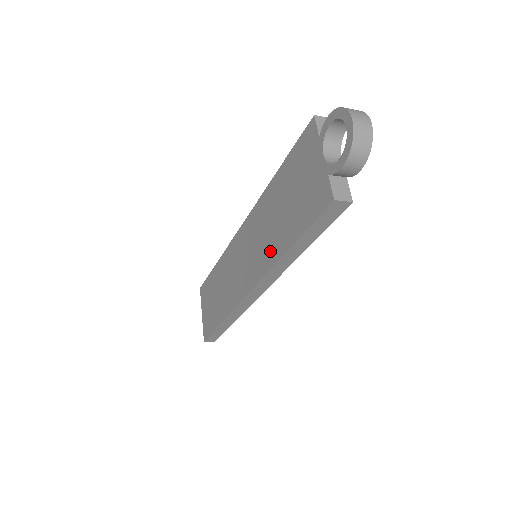
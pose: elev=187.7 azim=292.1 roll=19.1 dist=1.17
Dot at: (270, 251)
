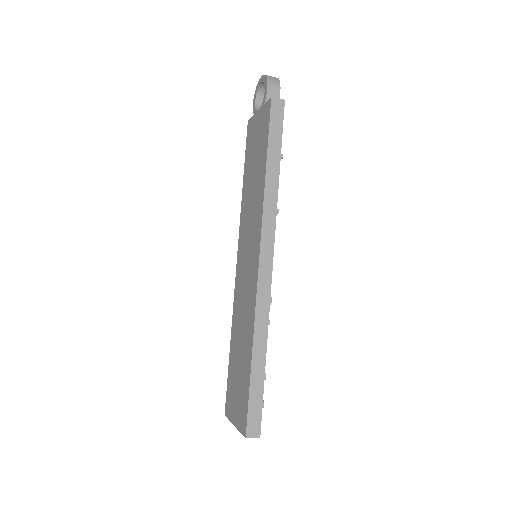
Dot at: (258, 203)
